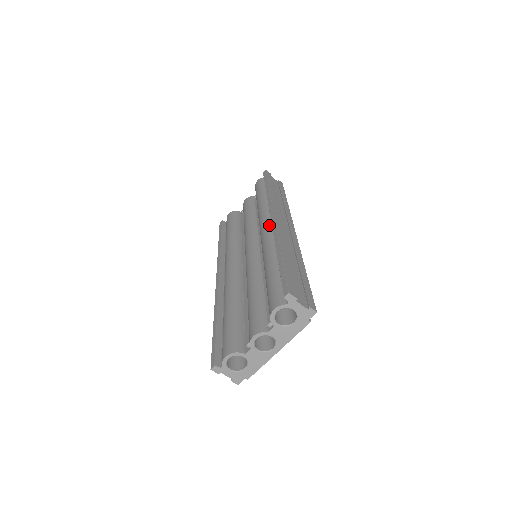
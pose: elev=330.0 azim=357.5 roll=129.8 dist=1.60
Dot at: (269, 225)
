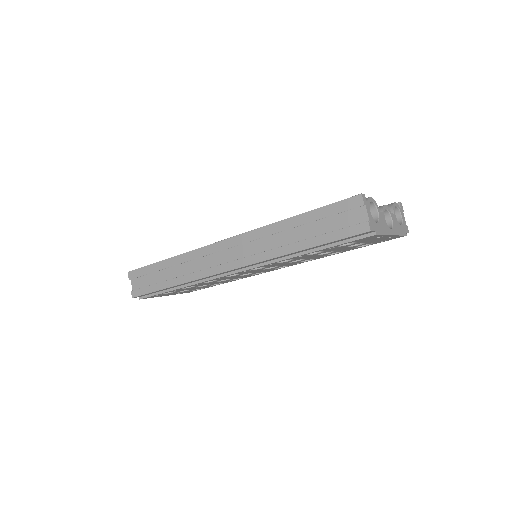
Dot at: occluded
